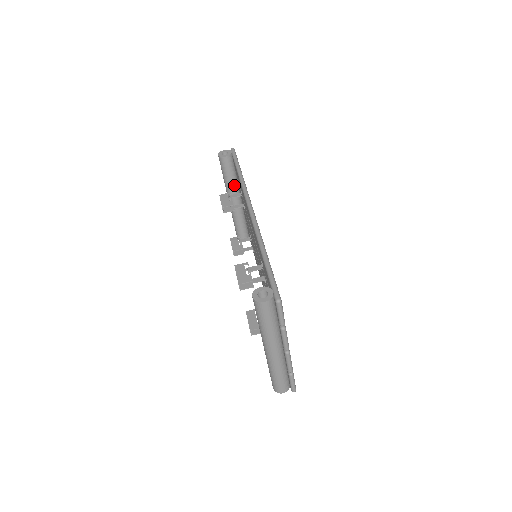
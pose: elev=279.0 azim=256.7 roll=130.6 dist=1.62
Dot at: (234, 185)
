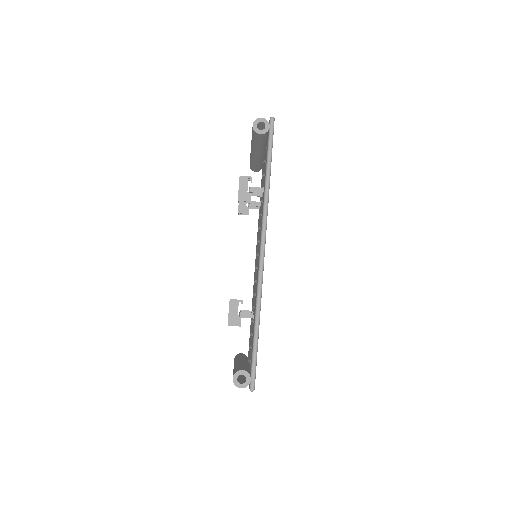
Dot at: (261, 148)
